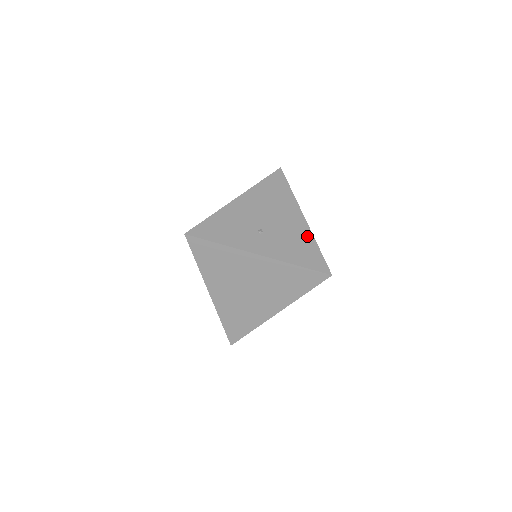
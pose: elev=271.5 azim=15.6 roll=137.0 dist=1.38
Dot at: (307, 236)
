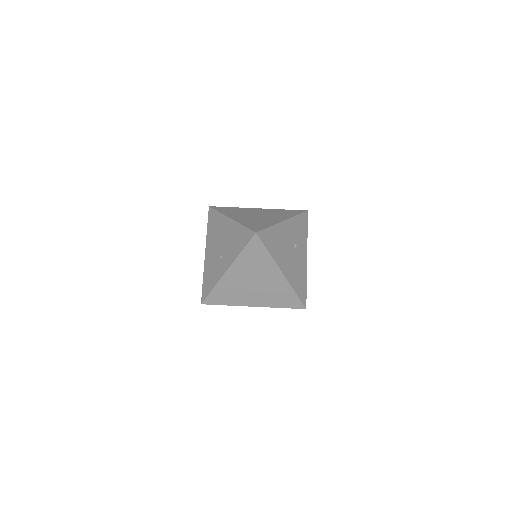
Dot at: (236, 228)
